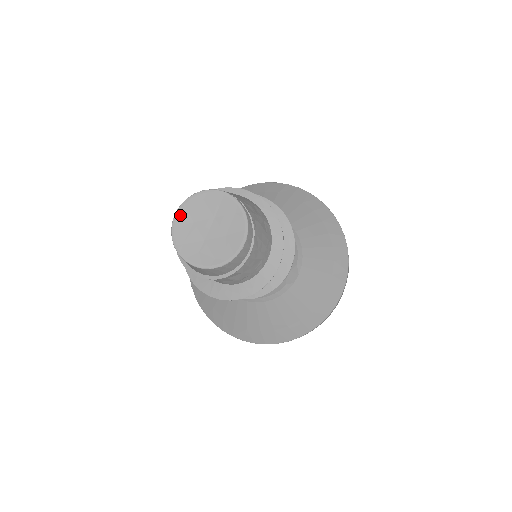
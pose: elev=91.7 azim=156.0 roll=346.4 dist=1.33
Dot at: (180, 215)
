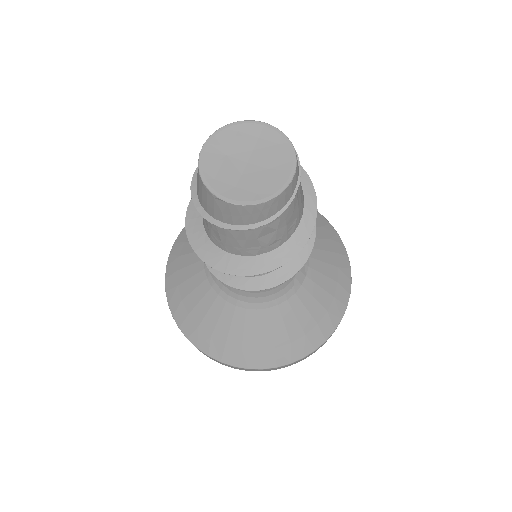
Dot at: (209, 147)
